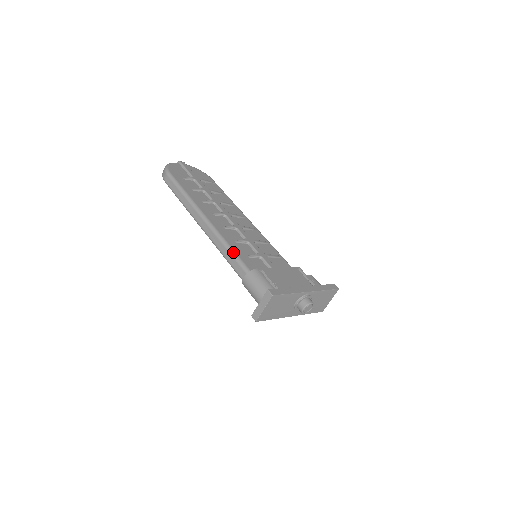
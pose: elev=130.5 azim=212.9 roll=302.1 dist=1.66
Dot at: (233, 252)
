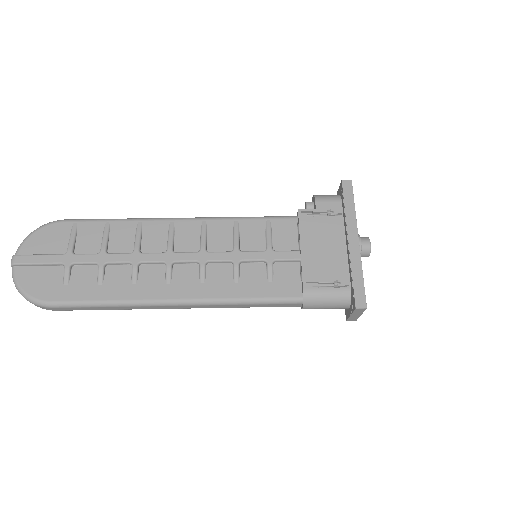
Dot at: (259, 301)
